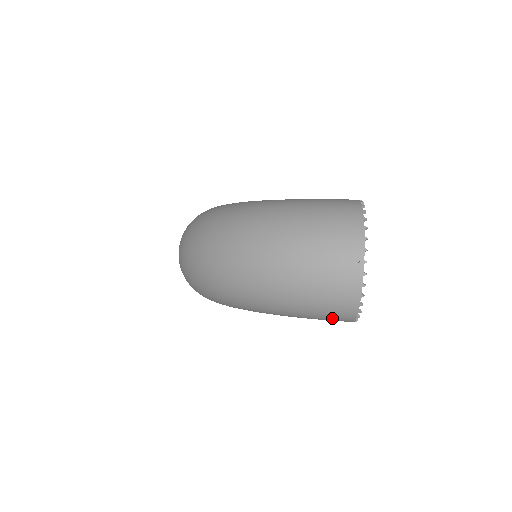
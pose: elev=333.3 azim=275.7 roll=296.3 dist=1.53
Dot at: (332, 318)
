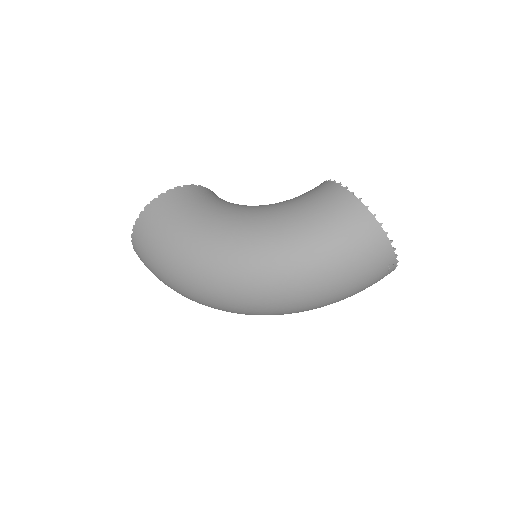
Dot at: occluded
